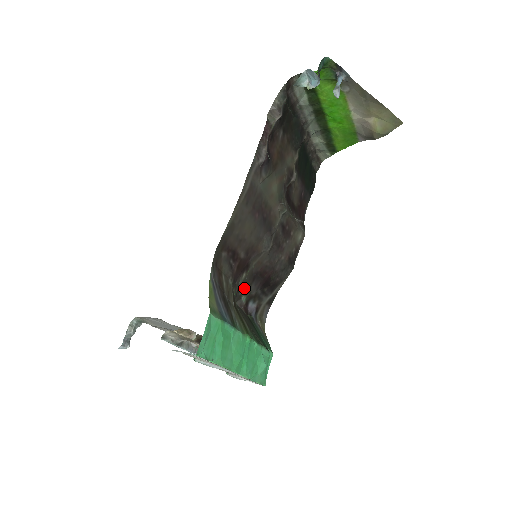
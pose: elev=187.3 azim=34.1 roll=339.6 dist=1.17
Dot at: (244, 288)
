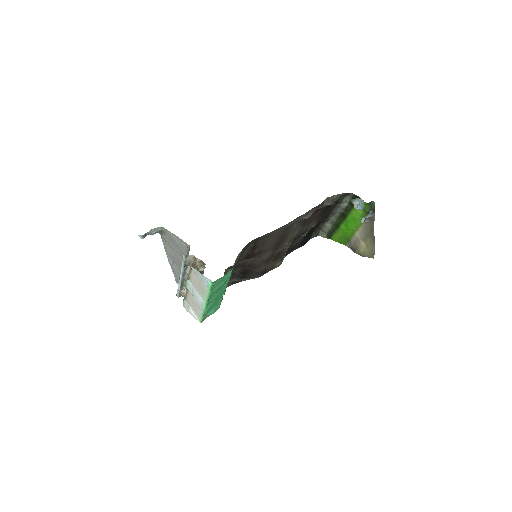
Dot at: (236, 266)
